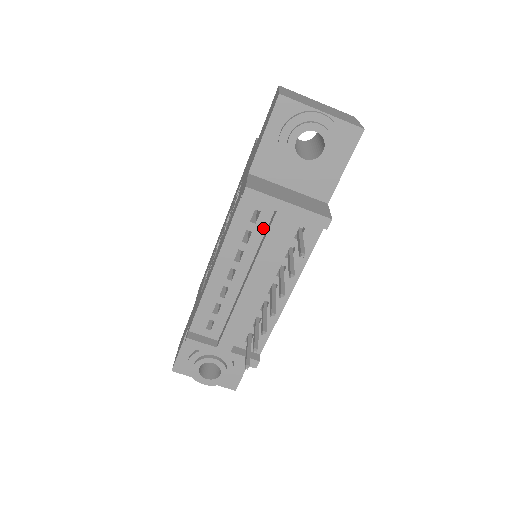
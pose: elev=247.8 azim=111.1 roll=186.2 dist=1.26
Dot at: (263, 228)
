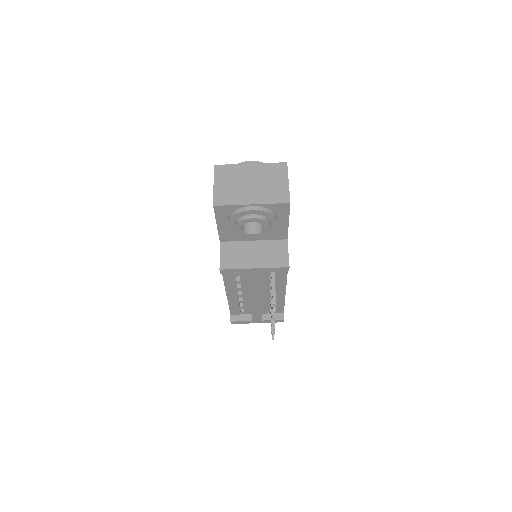
Dot at: (246, 273)
